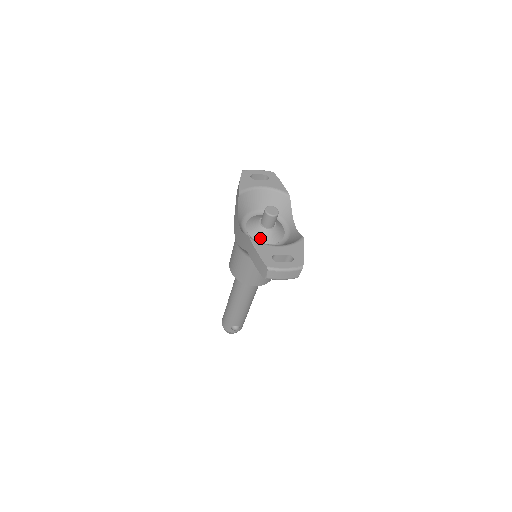
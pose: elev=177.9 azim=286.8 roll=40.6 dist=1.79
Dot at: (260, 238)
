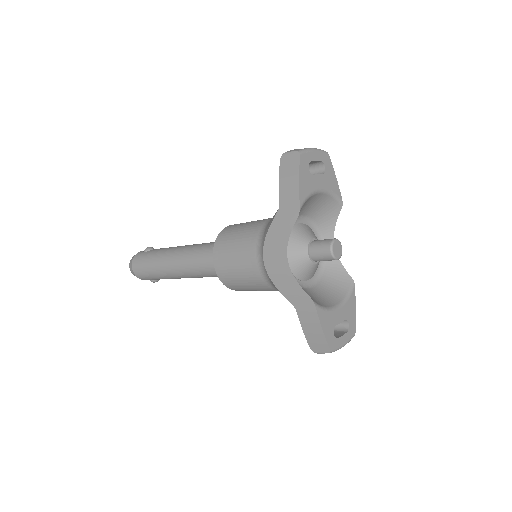
Dot at: (302, 275)
